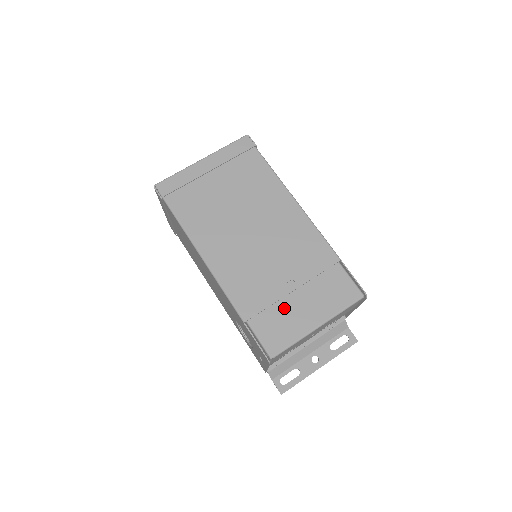
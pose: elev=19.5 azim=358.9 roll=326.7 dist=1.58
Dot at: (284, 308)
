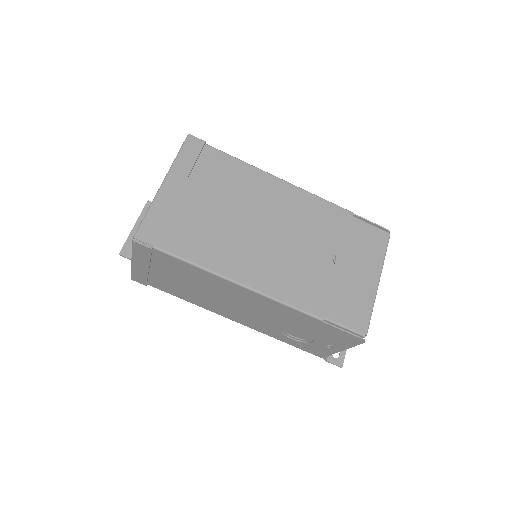
Dot at: (343, 285)
